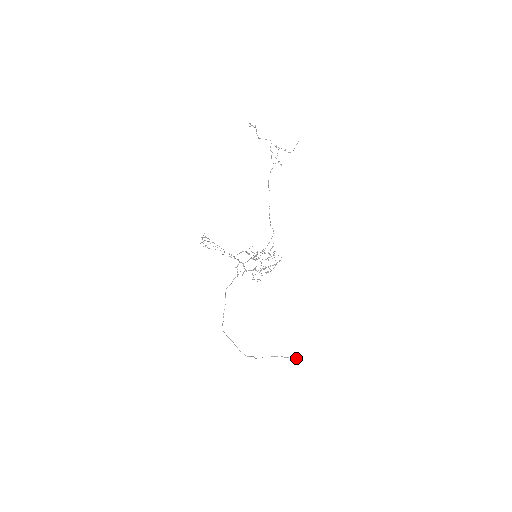
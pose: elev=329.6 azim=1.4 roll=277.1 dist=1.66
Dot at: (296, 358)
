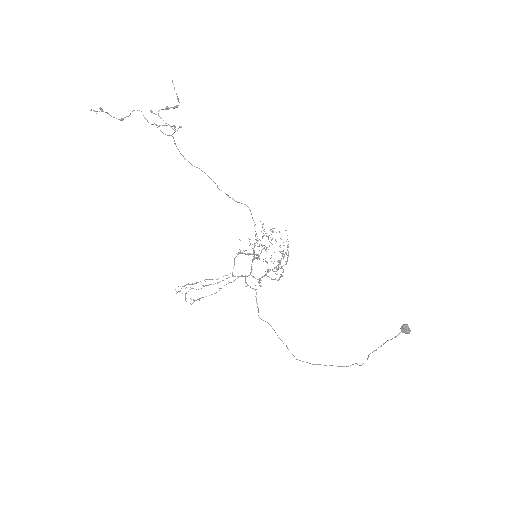
Dot at: (406, 333)
